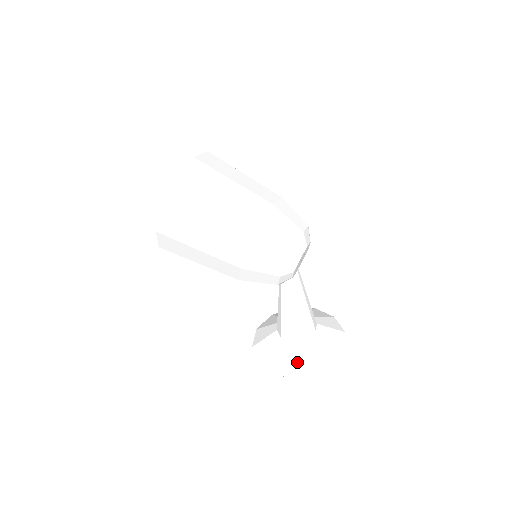
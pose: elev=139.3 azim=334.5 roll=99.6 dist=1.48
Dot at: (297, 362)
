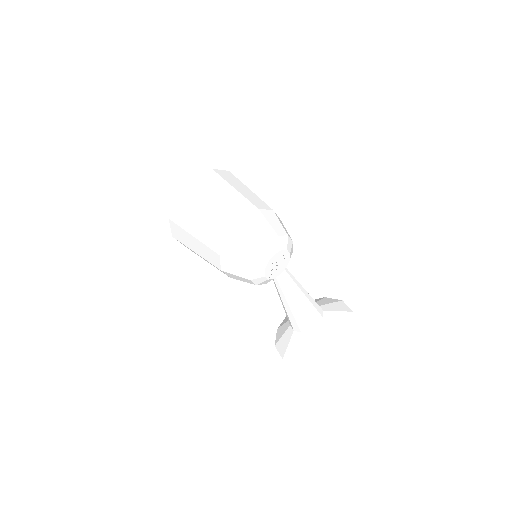
Dot at: (296, 350)
